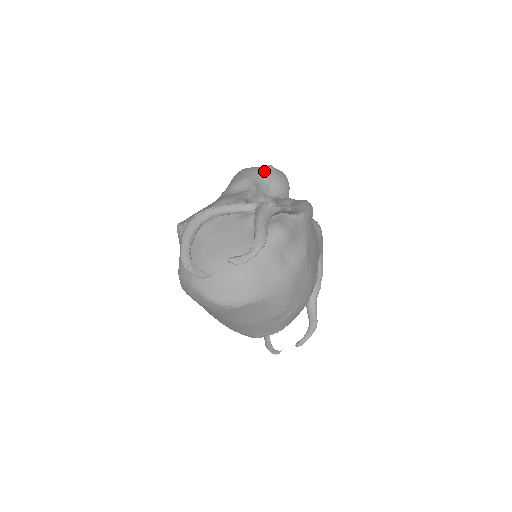
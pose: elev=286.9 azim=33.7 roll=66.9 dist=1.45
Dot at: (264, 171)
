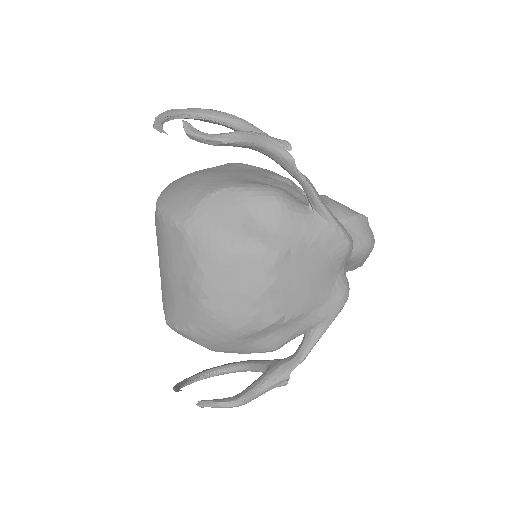
Dot at: (353, 211)
